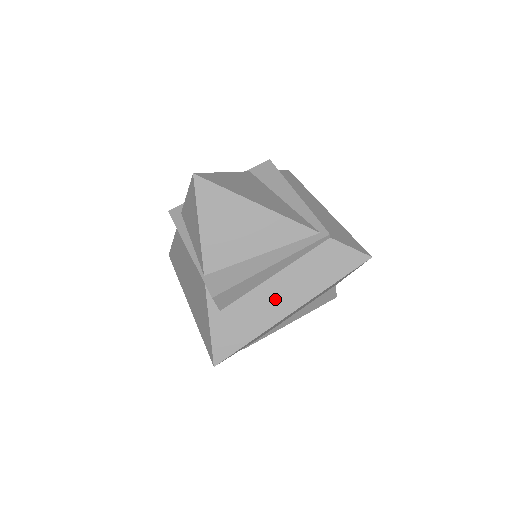
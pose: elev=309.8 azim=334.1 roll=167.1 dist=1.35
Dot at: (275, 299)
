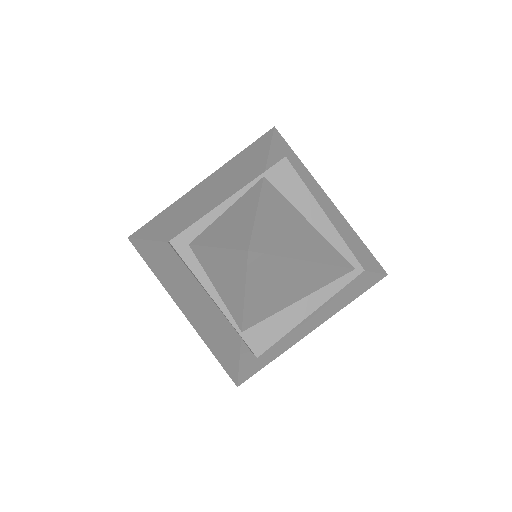
Dot at: (301, 327)
